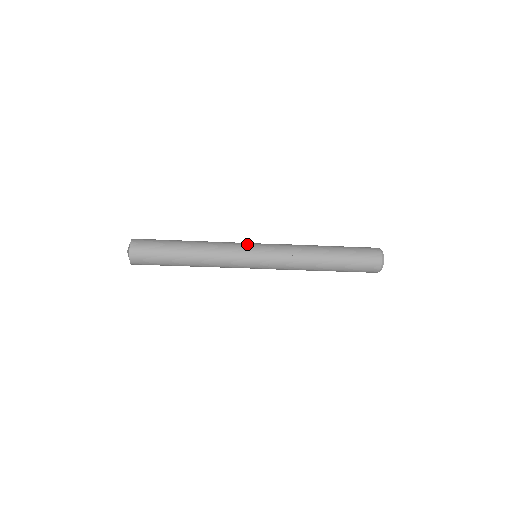
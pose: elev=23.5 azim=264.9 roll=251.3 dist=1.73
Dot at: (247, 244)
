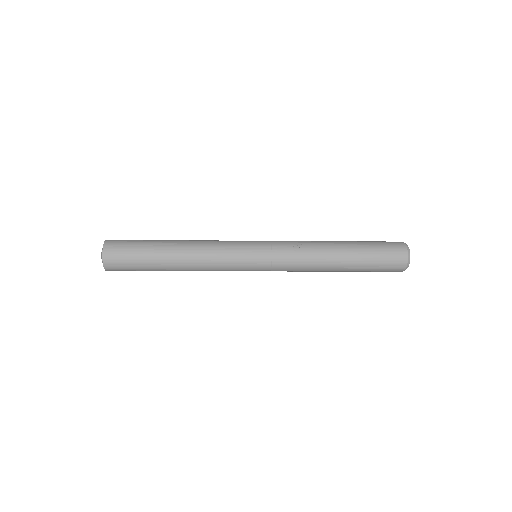
Dot at: occluded
